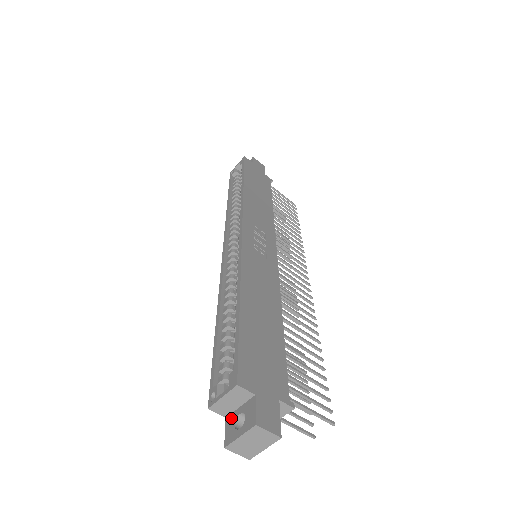
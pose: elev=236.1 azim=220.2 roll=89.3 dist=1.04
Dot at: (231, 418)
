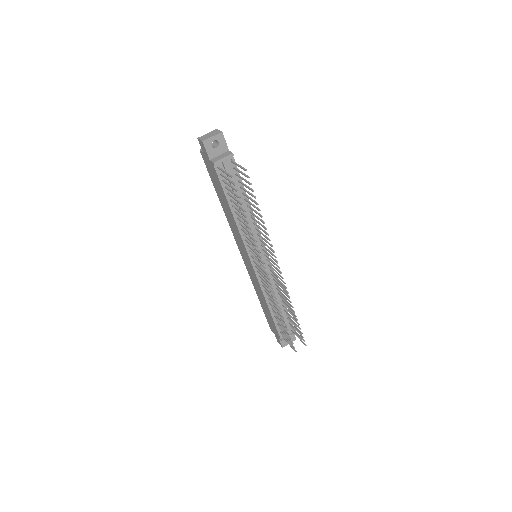
Dot at: occluded
